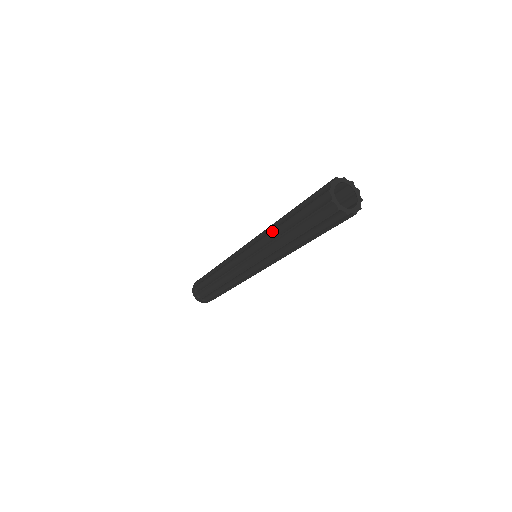
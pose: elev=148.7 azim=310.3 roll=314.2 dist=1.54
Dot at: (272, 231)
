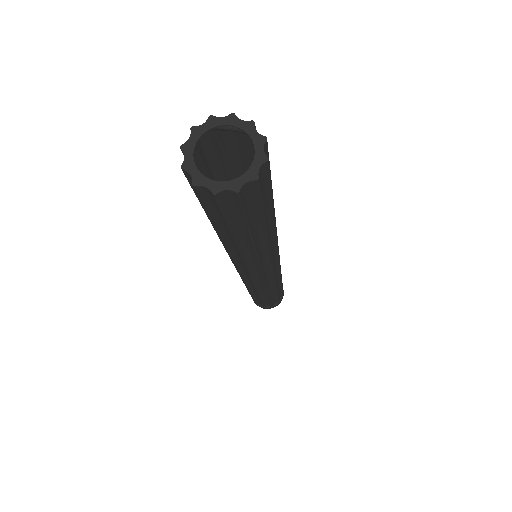
Dot at: occluded
